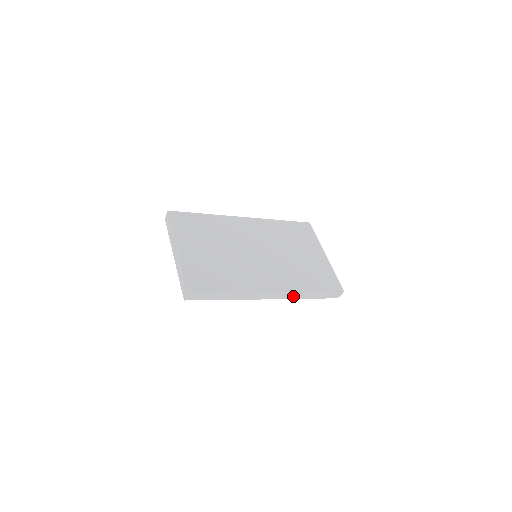
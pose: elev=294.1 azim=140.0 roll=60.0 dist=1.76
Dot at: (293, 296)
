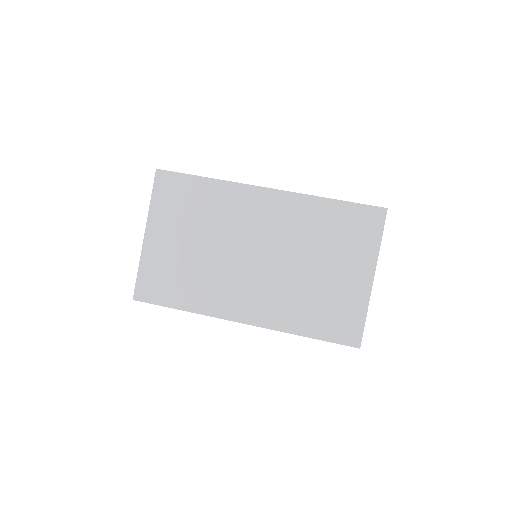
Dot at: occluded
